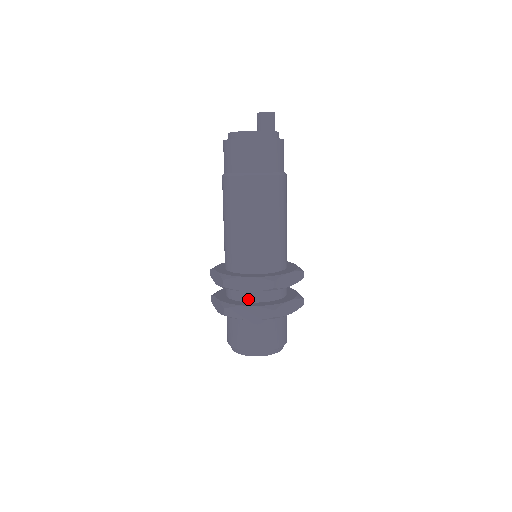
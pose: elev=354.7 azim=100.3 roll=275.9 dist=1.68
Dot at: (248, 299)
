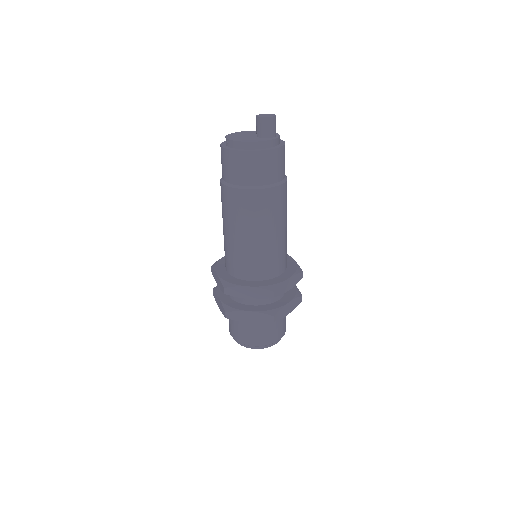
Dot at: (249, 302)
